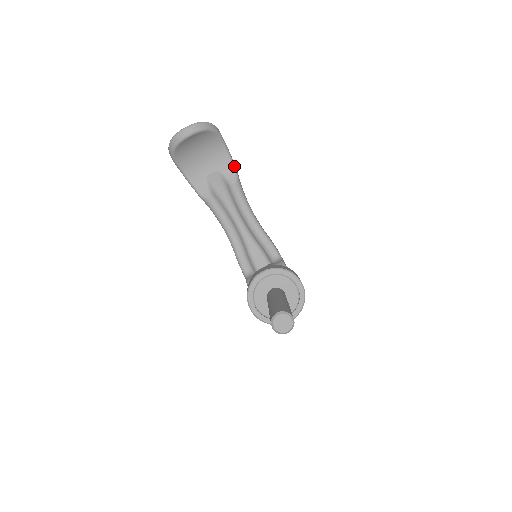
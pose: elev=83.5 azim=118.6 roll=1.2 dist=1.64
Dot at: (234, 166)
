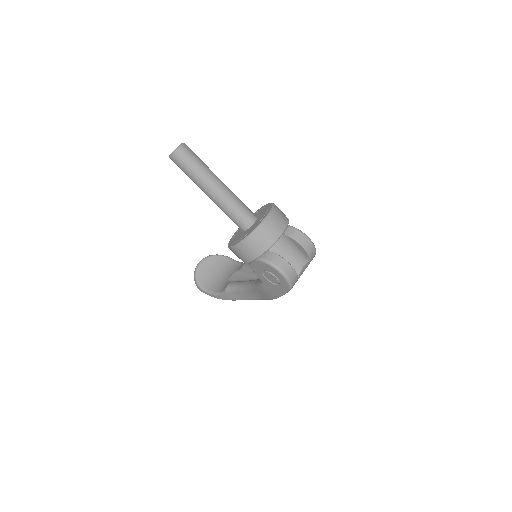
Dot at: occluded
